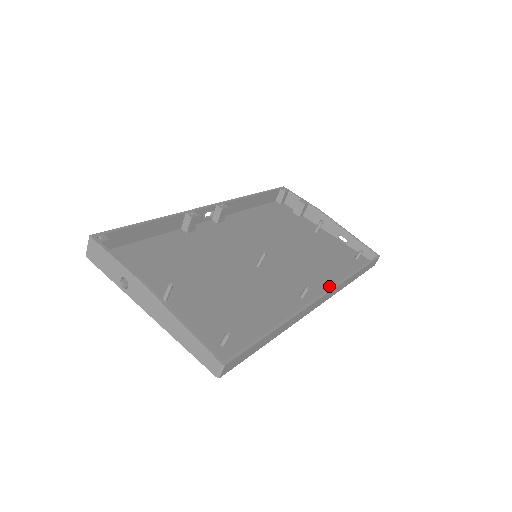
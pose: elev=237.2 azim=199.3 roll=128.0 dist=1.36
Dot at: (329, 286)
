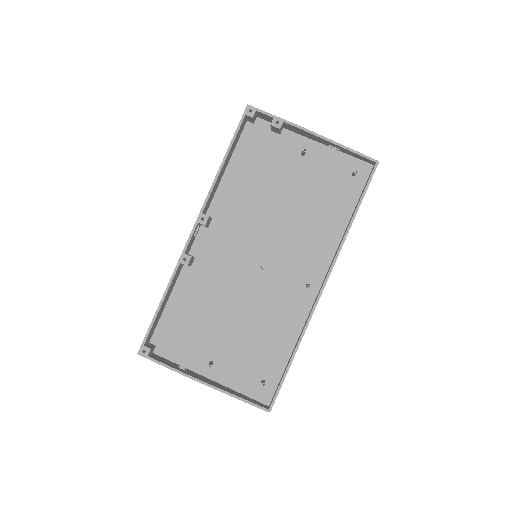
Dot at: (330, 251)
